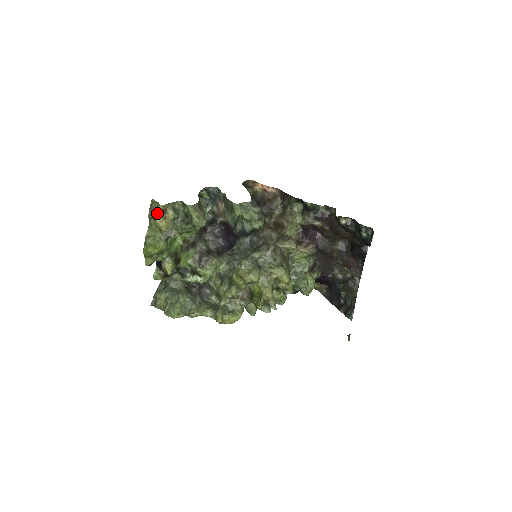
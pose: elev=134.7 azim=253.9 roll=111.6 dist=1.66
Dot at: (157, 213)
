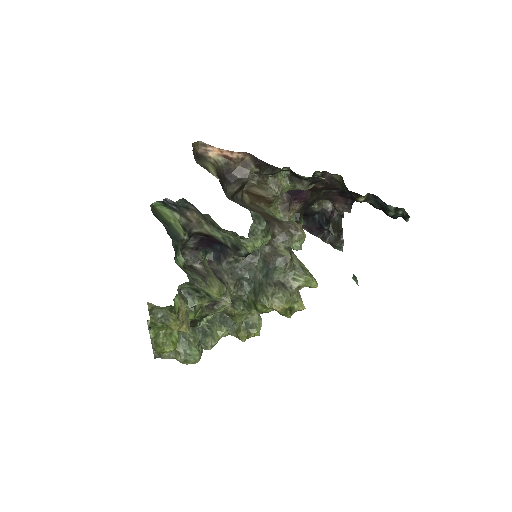
Dot at: (172, 322)
